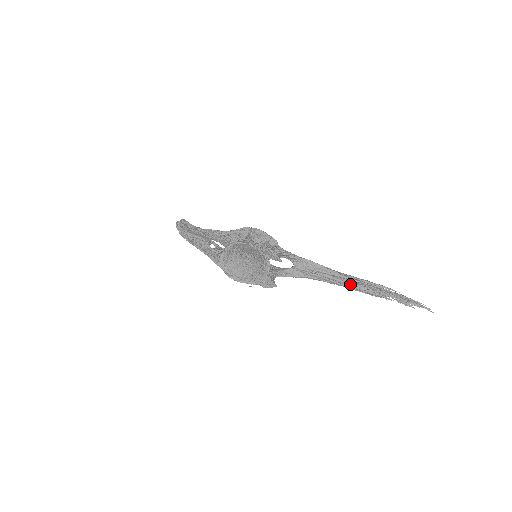
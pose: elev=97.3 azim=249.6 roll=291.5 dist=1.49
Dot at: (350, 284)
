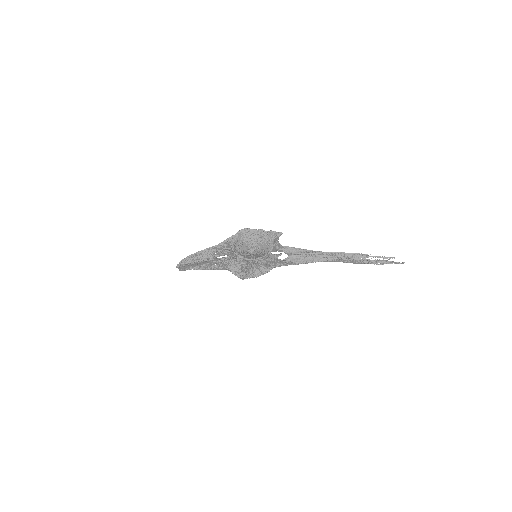
Dot at: (337, 259)
